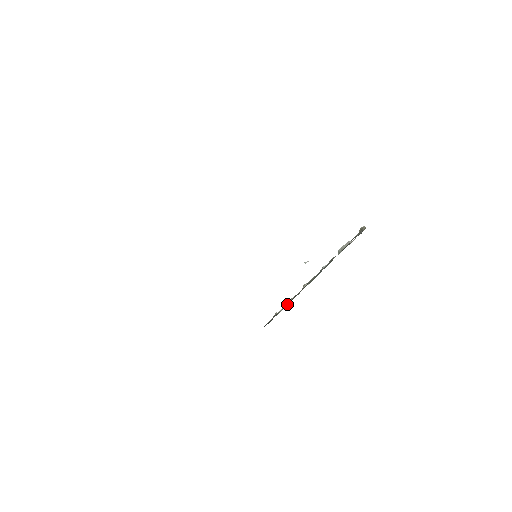
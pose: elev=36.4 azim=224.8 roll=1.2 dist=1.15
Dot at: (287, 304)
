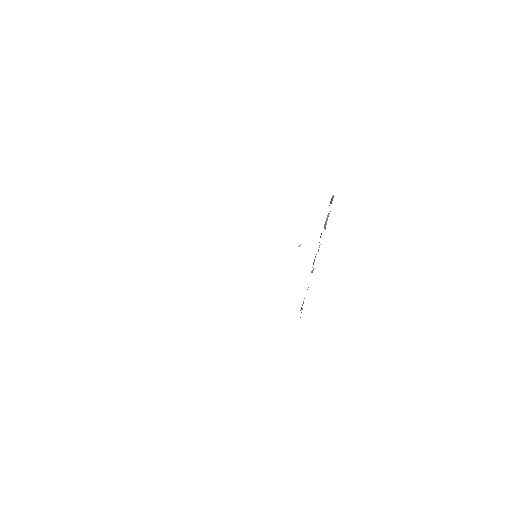
Dot at: occluded
